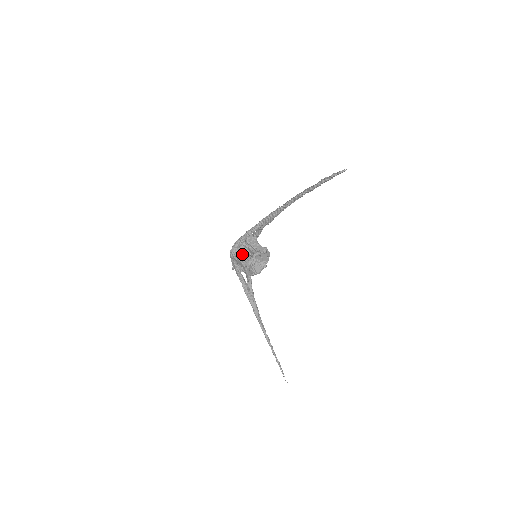
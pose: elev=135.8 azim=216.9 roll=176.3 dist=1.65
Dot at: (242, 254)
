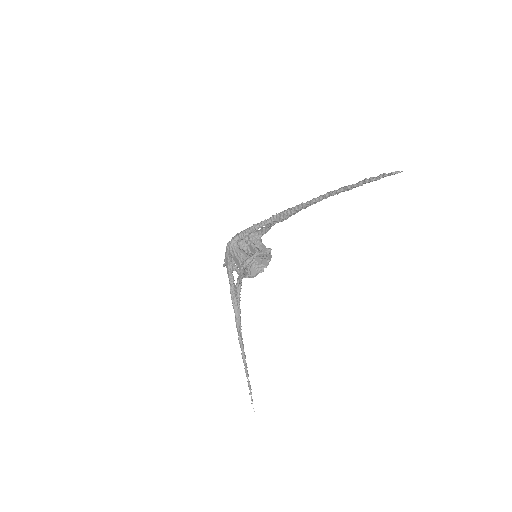
Dot at: (241, 250)
